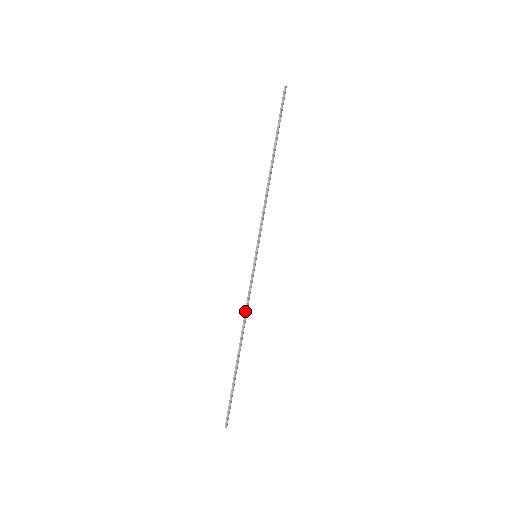
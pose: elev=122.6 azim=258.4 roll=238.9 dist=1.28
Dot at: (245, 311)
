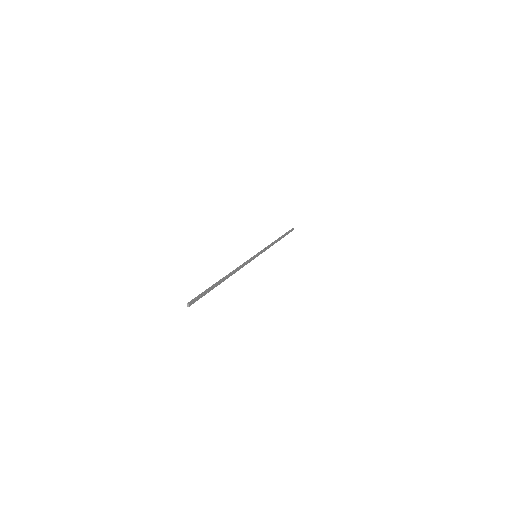
Dot at: (238, 267)
